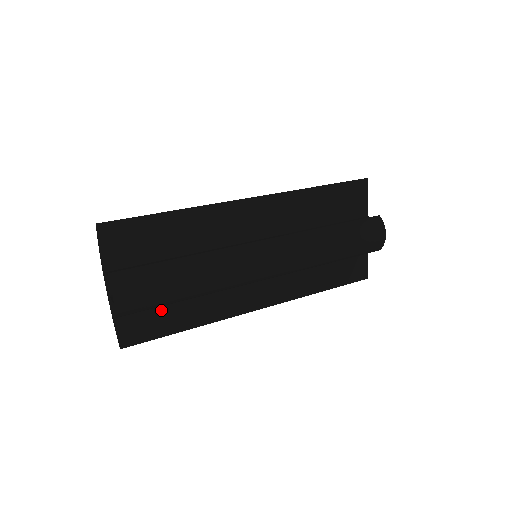
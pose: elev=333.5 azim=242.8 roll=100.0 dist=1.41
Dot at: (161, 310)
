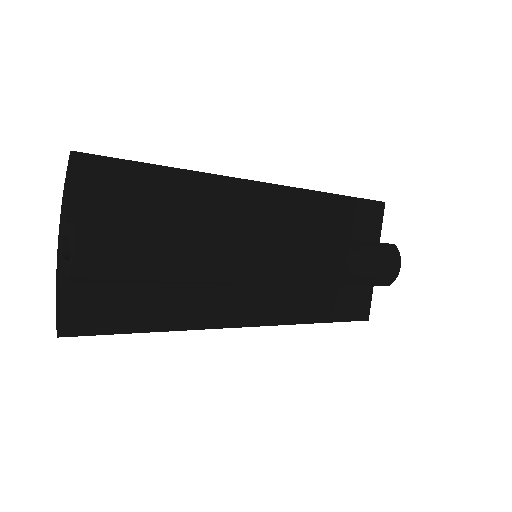
Dot at: (126, 295)
